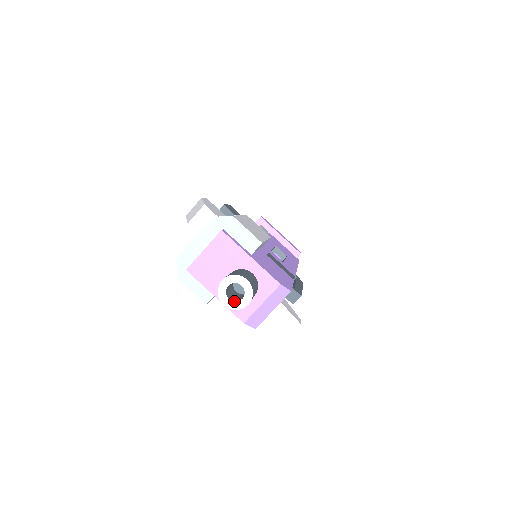
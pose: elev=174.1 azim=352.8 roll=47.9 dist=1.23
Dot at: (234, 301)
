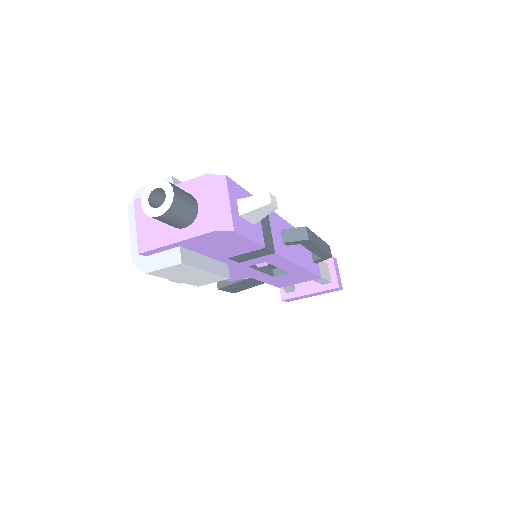
Dot at: (163, 204)
